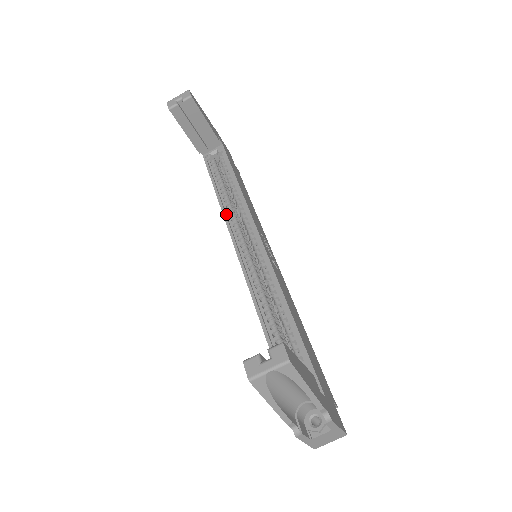
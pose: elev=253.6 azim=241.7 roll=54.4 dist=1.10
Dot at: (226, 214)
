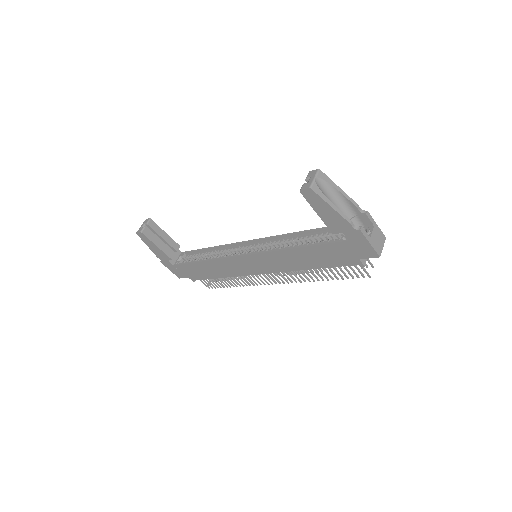
Dot at: (218, 259)
